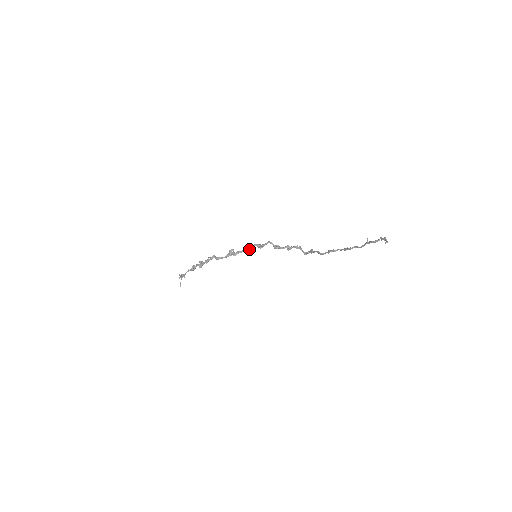
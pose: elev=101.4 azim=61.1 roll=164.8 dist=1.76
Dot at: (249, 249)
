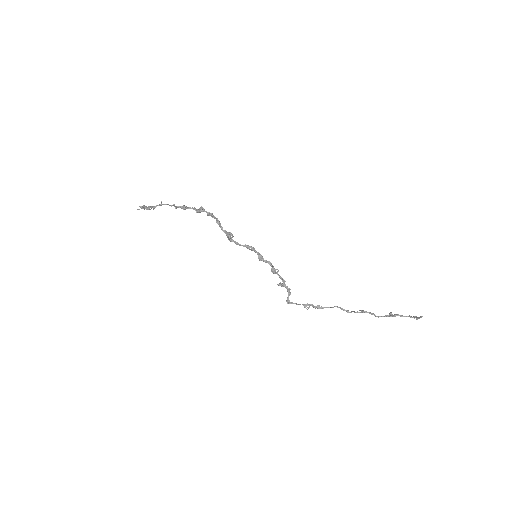
Dot at: occluded
